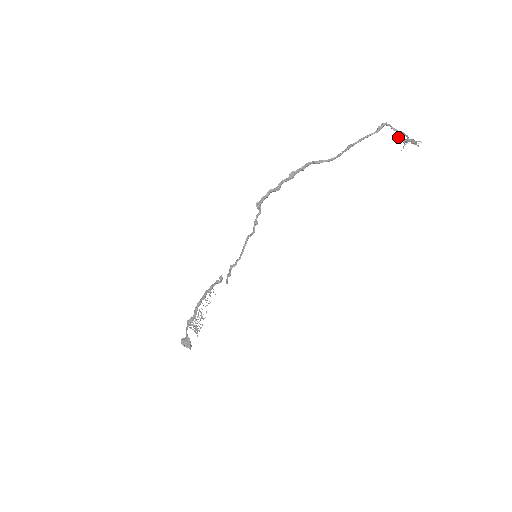
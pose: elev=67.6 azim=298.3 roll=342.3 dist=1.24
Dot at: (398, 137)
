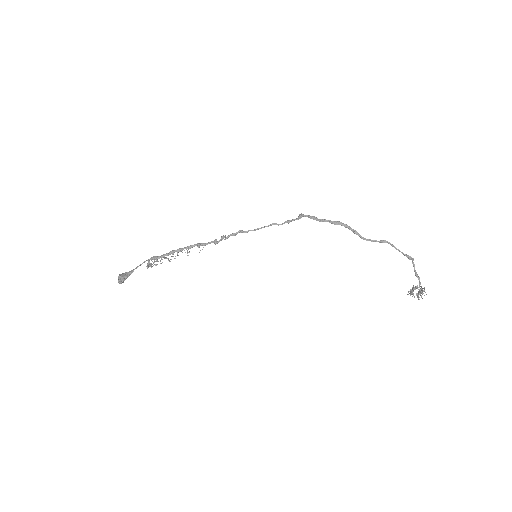
Dot at: (411, 289)
